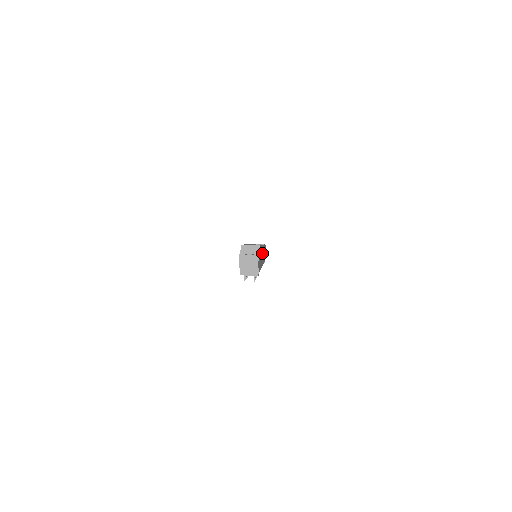
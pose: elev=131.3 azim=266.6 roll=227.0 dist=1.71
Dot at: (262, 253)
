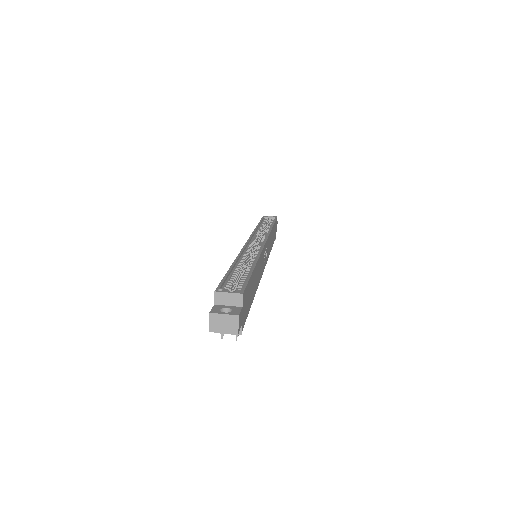
Dot at: (262, 260)
